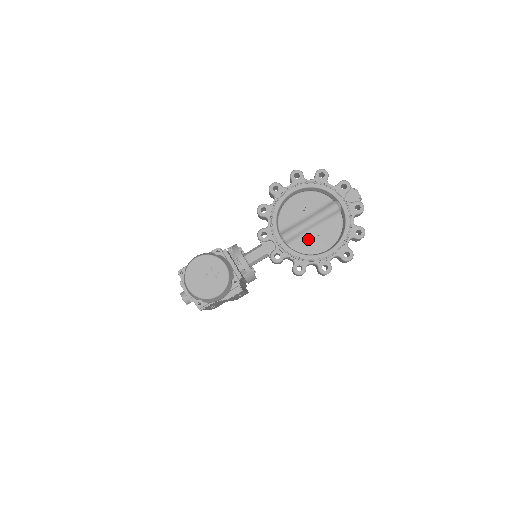
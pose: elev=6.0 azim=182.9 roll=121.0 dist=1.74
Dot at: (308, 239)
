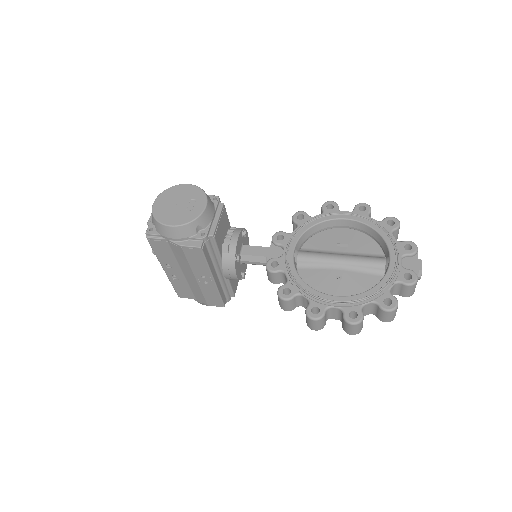
Dot at: (324, 275)
